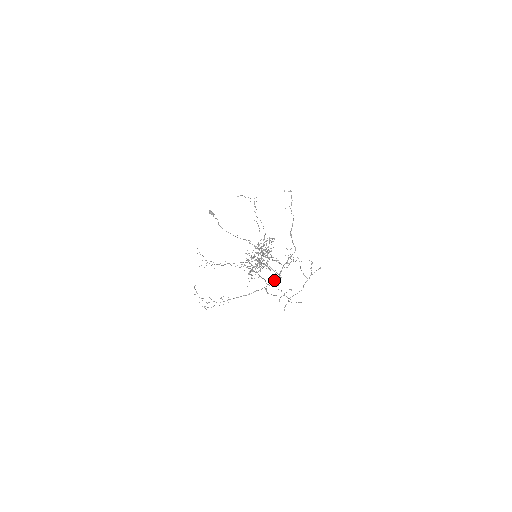
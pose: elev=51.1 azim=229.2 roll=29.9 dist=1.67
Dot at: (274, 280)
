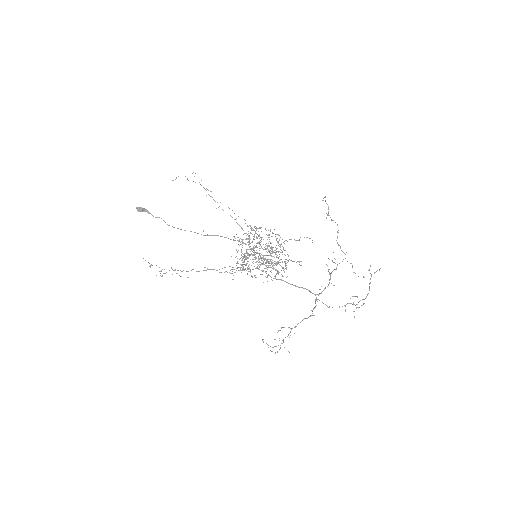
Dot at: occluded
